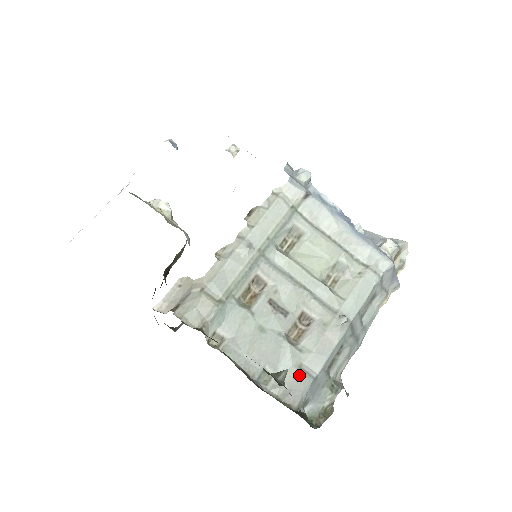
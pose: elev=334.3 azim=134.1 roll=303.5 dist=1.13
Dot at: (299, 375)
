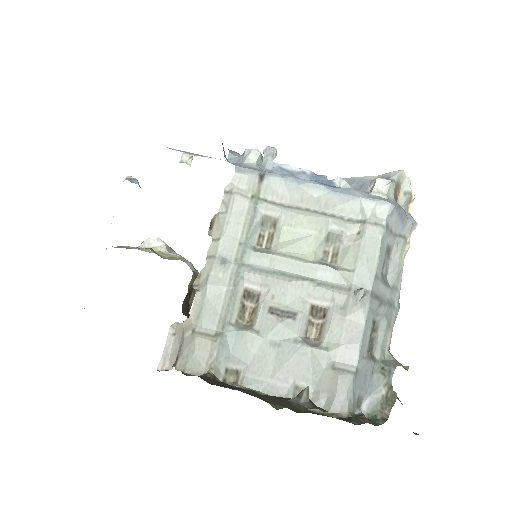
Dot at: (335, 377)
